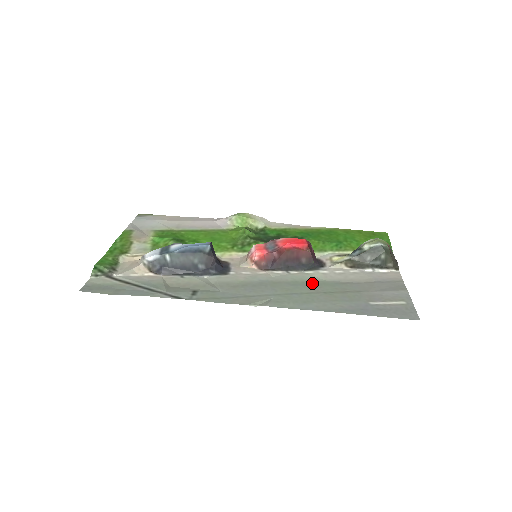
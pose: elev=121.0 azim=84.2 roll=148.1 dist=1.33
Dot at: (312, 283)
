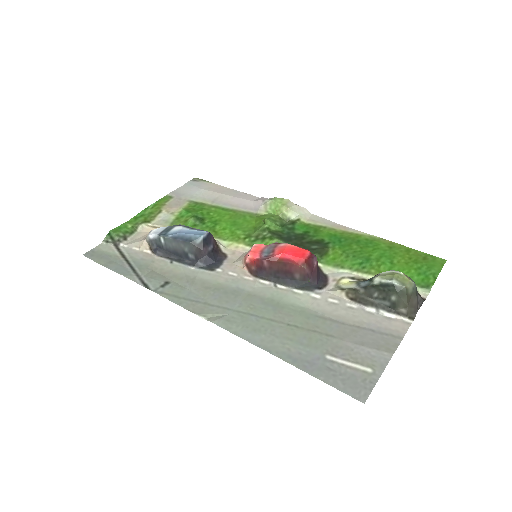
Dot at: (287, 307)
